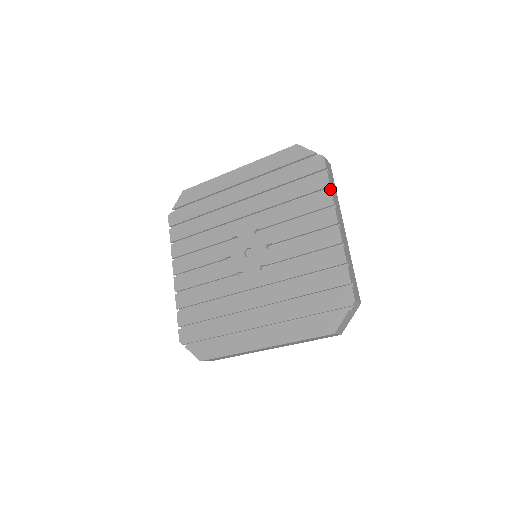
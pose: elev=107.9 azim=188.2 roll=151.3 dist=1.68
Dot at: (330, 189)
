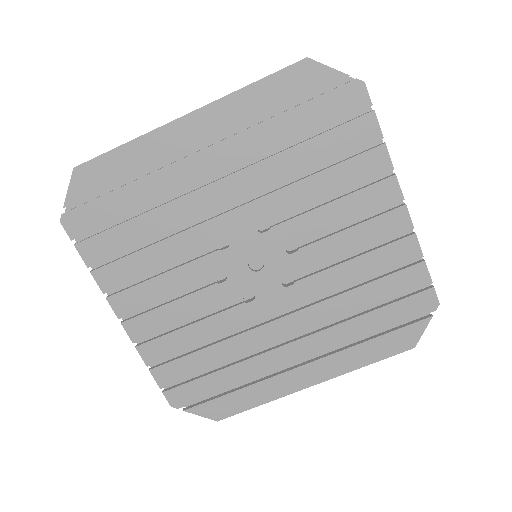
Dot at: (385, 144)
